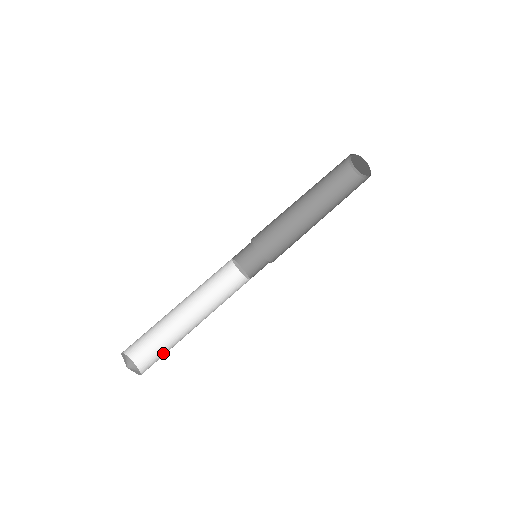
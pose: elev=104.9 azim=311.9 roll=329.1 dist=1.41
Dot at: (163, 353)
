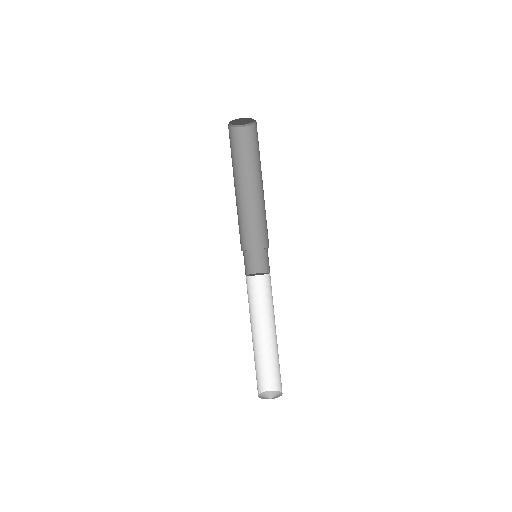
Dot at: occluded
